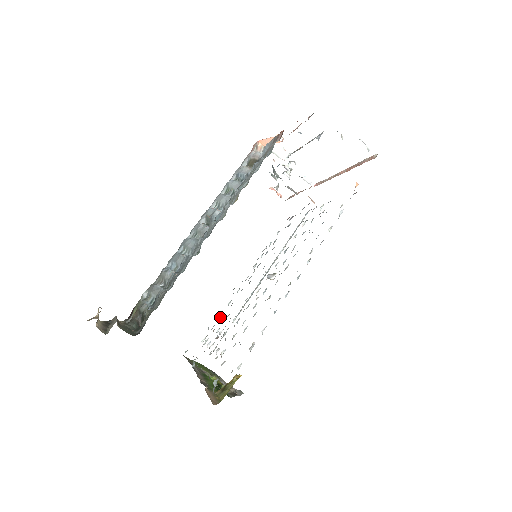
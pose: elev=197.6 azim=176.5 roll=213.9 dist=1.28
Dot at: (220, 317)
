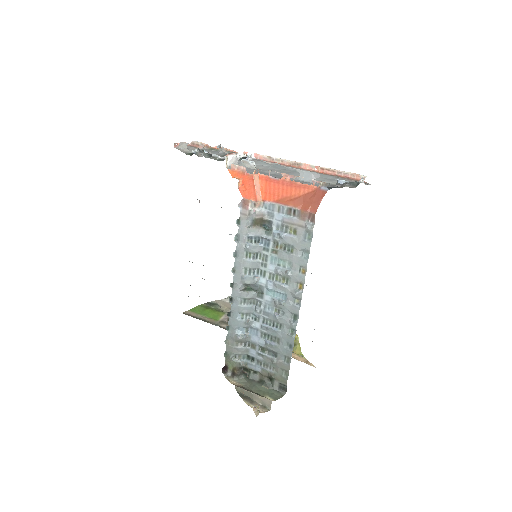
Dot at: (202, 278)
